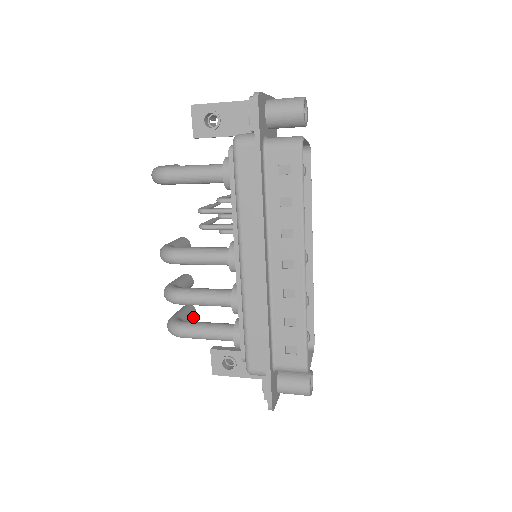
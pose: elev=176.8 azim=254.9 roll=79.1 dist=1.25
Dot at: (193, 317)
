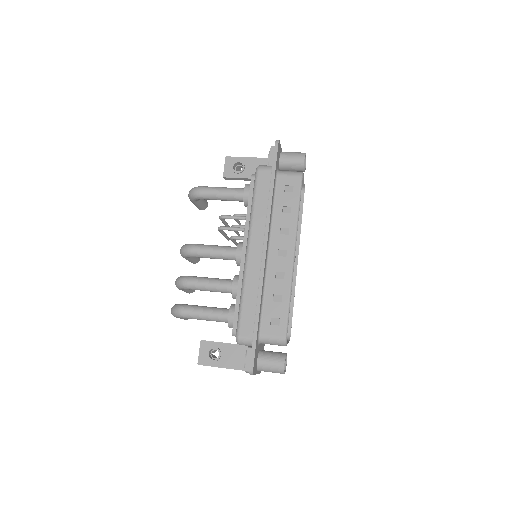
Dot at: occluded
